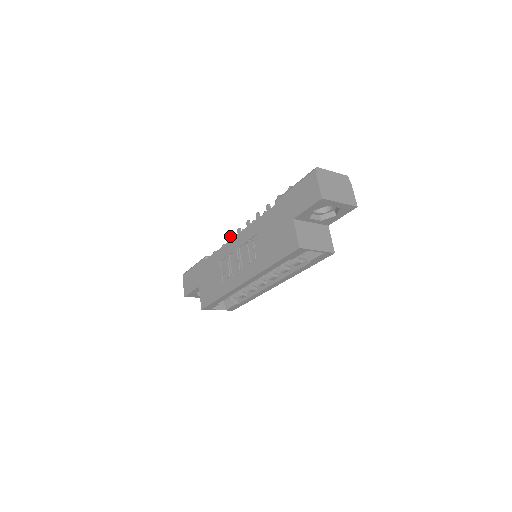
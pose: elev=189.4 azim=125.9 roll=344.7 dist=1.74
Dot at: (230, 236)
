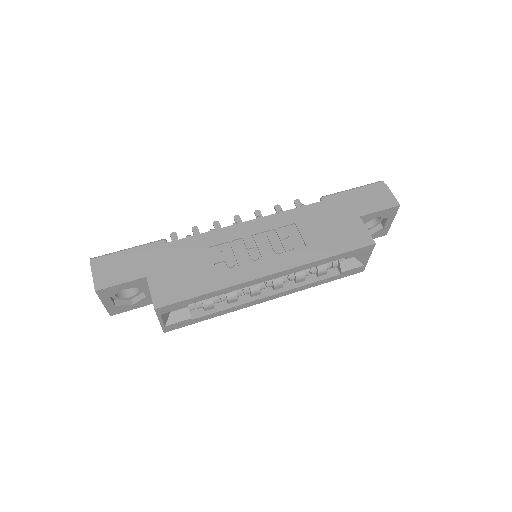
Dot at: (175, 233)
